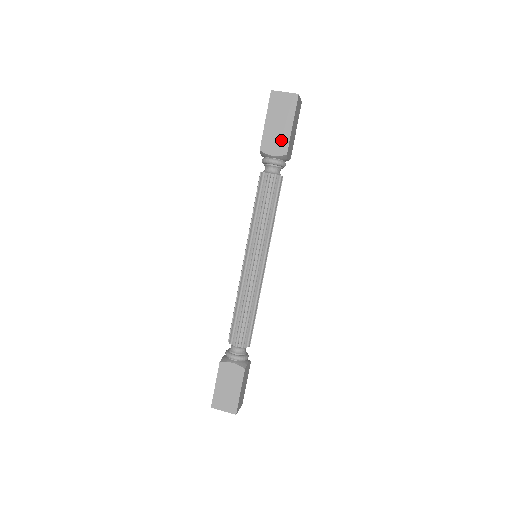
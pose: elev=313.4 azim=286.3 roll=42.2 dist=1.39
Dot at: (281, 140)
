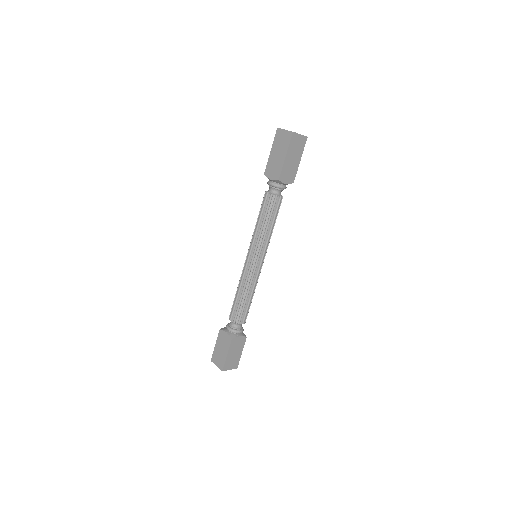
Dot at: (277, 168)
